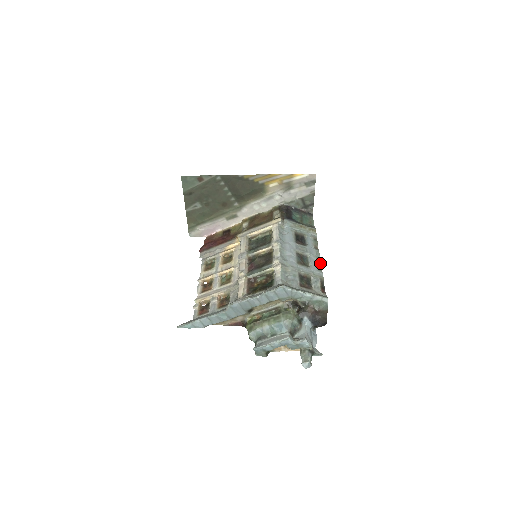
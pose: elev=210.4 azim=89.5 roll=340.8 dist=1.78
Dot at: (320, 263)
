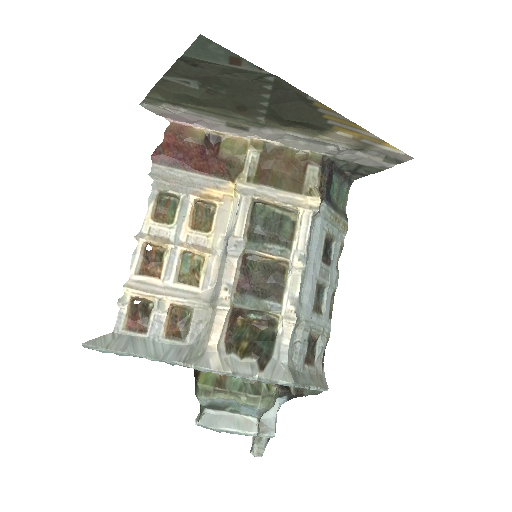
Dot at: (333, 301)
